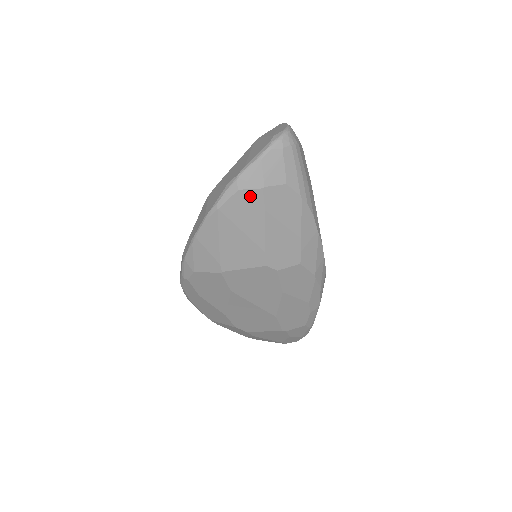
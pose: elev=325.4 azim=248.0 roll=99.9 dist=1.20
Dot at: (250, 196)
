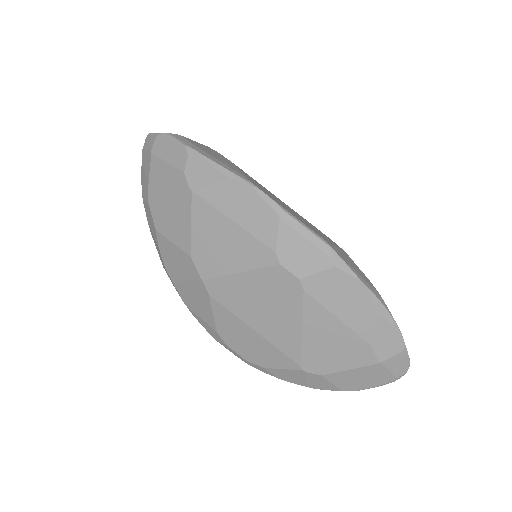
Dot at: occluded
